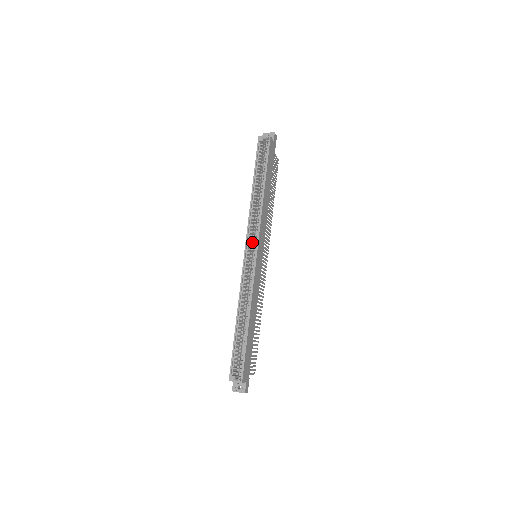
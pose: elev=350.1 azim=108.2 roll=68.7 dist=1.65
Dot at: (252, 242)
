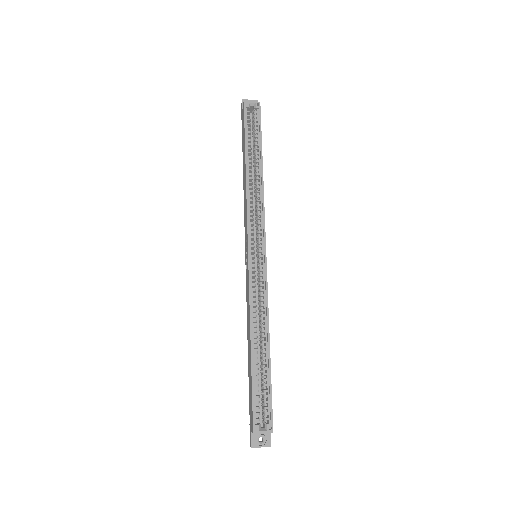
Dot at: occluded
